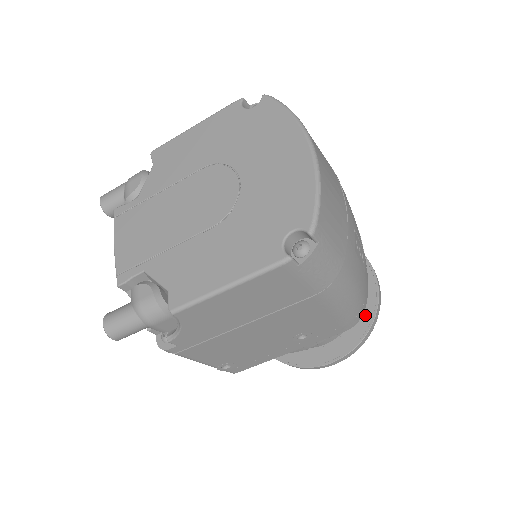
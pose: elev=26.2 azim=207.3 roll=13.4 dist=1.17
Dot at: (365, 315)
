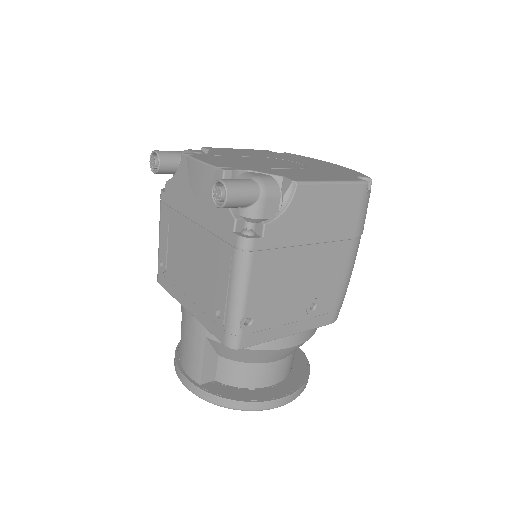
Dot at: (301, 365)
